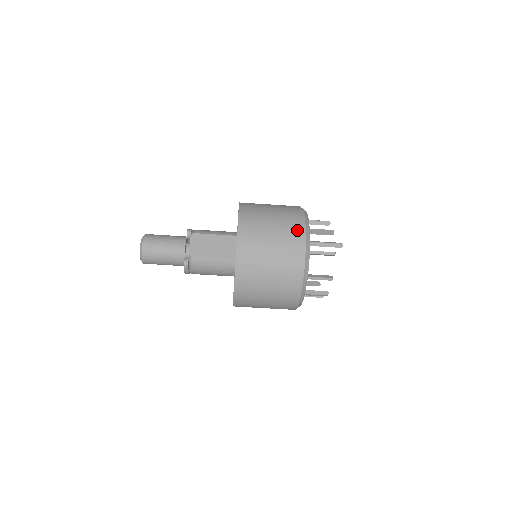
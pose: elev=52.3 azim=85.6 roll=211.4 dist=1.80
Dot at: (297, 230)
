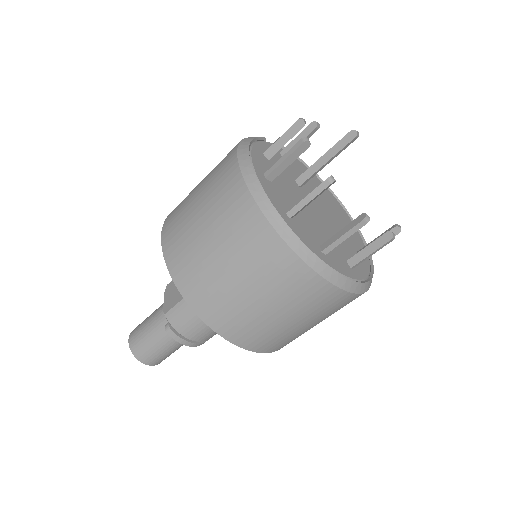
Dot at: (226, 160)
